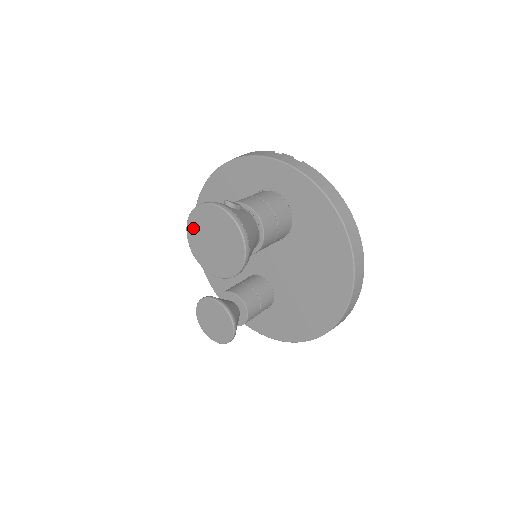
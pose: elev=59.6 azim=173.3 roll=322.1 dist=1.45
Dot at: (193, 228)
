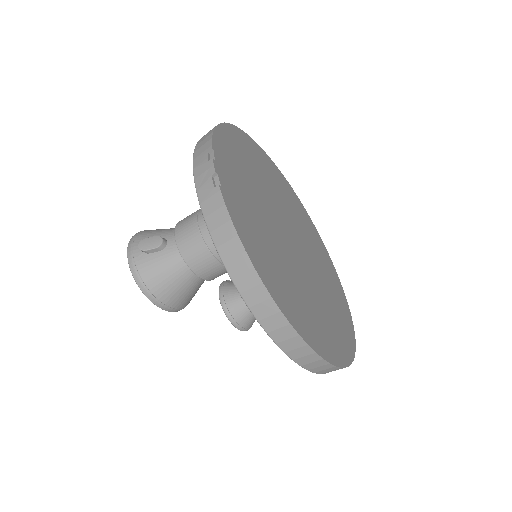
Dot at: occluded
